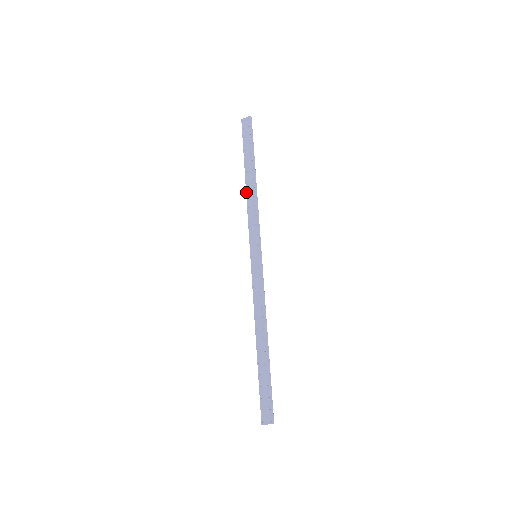
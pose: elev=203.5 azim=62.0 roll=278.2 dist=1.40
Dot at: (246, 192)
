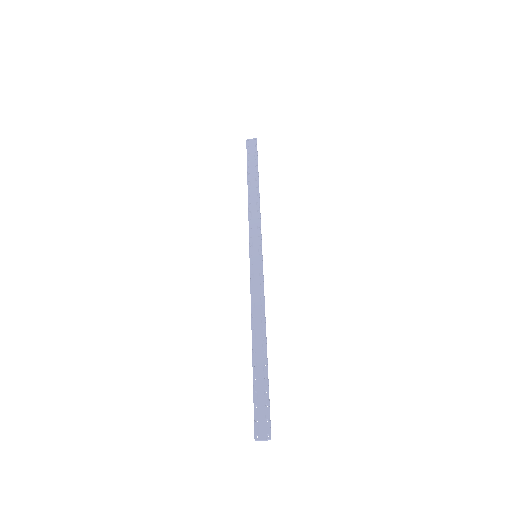
Dot at: (248, 198)
